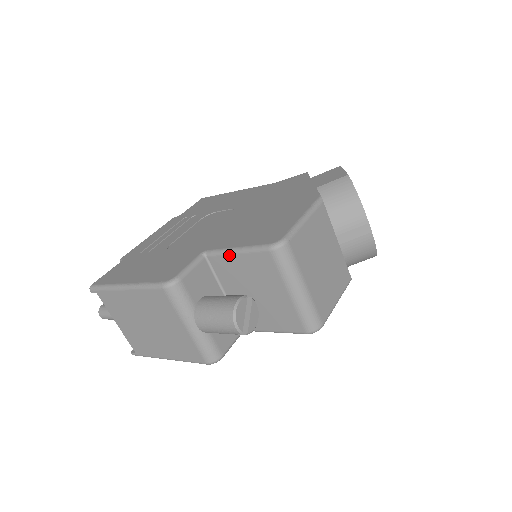
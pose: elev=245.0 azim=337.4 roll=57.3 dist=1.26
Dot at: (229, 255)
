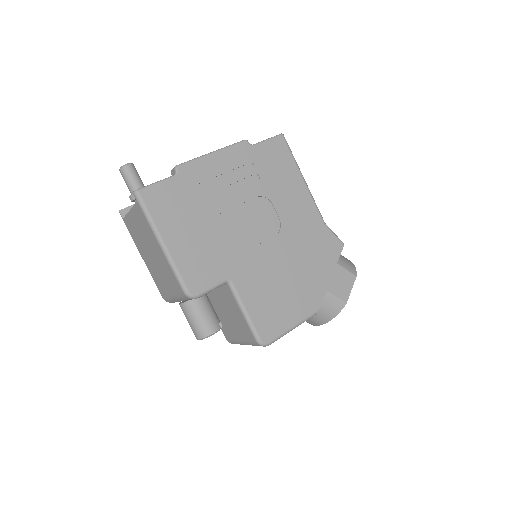
Dot at: (238, 306)
